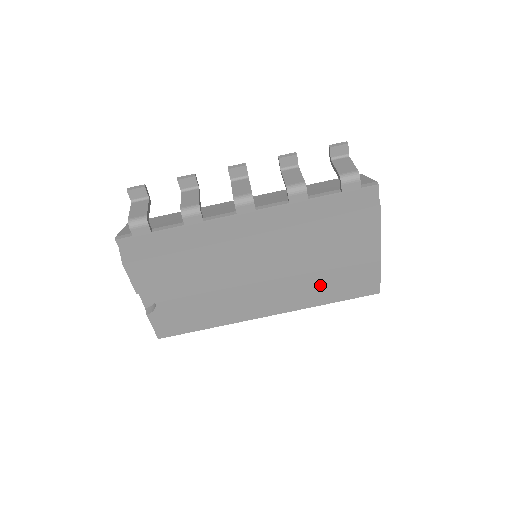
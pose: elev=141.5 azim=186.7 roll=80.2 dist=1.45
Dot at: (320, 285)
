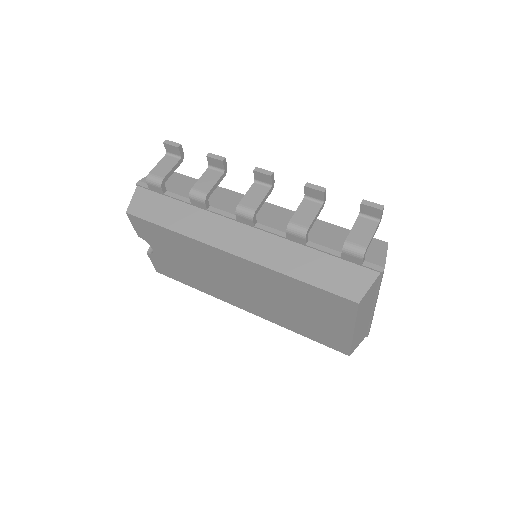
Dot at: (292, 318)
